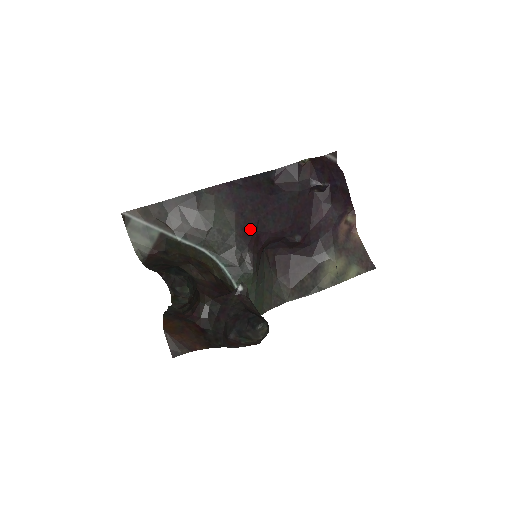
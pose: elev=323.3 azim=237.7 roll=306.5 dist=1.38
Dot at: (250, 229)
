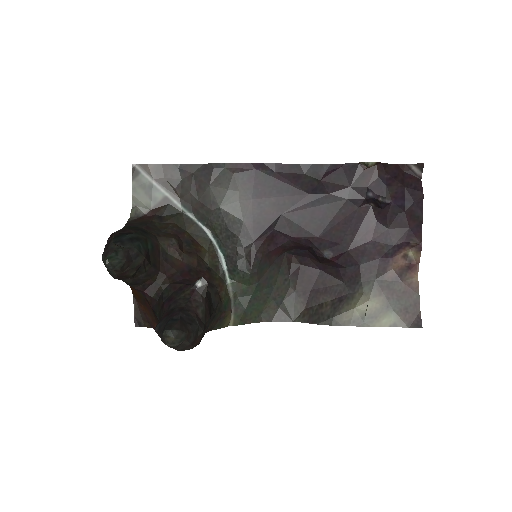
Dot at: (264, 224)
